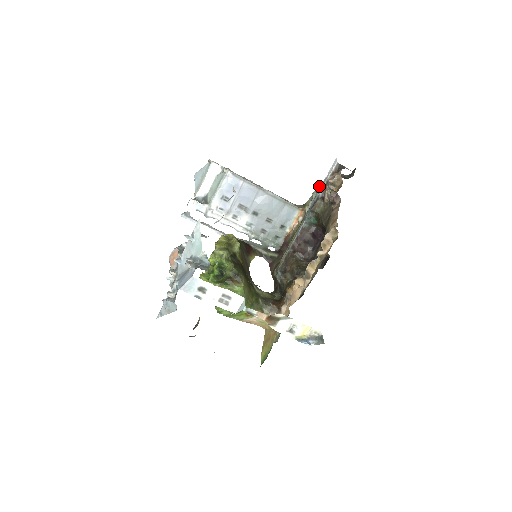
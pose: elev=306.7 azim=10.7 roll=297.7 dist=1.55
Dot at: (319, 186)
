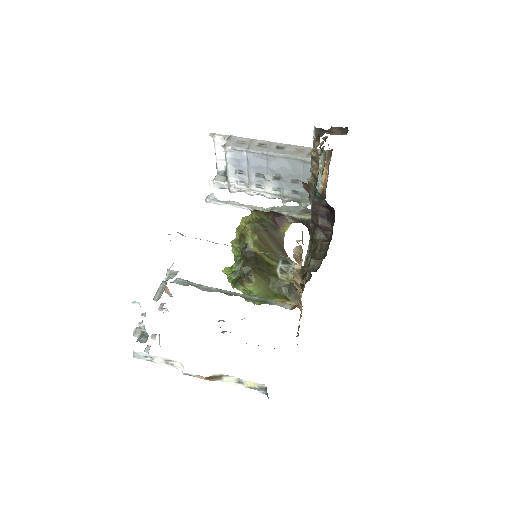
Dot at: occluded
